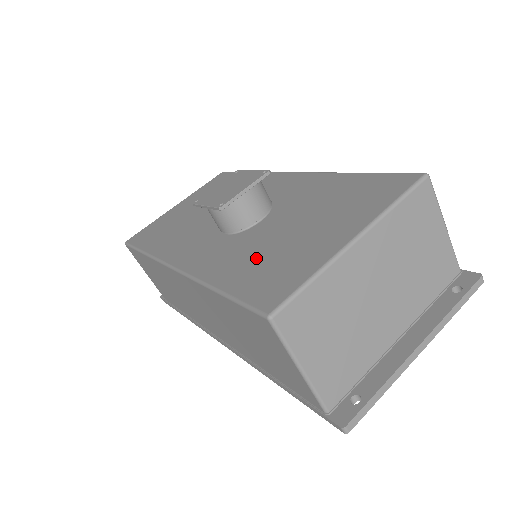
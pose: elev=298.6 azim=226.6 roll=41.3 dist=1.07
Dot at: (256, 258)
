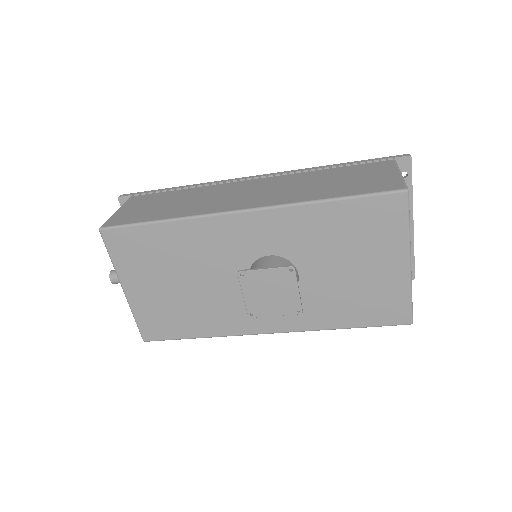
Dot at: (347, 301)
